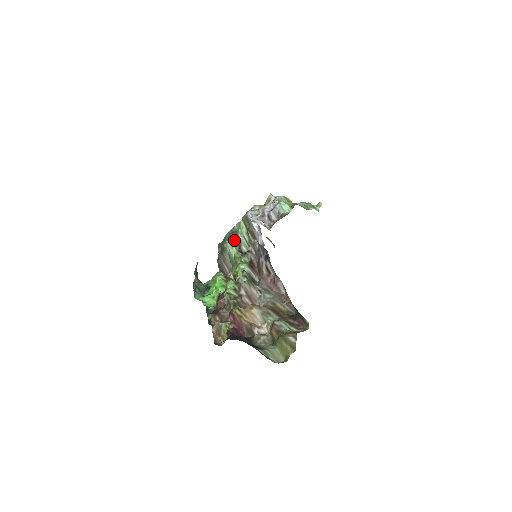
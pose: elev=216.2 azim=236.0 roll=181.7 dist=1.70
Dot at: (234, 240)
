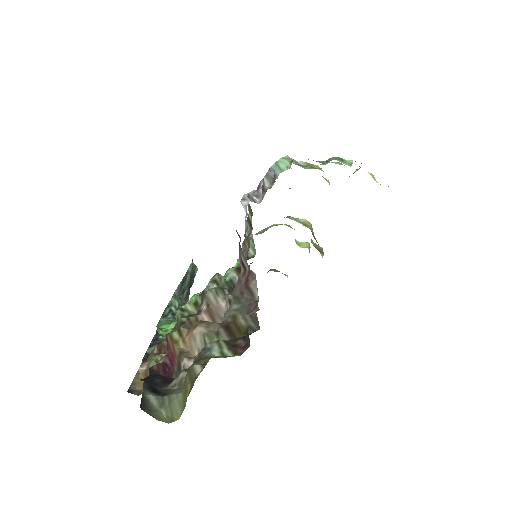
Dot at: (243, 243)
